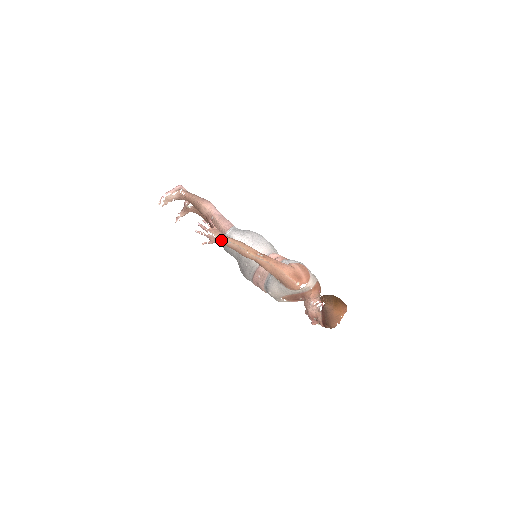
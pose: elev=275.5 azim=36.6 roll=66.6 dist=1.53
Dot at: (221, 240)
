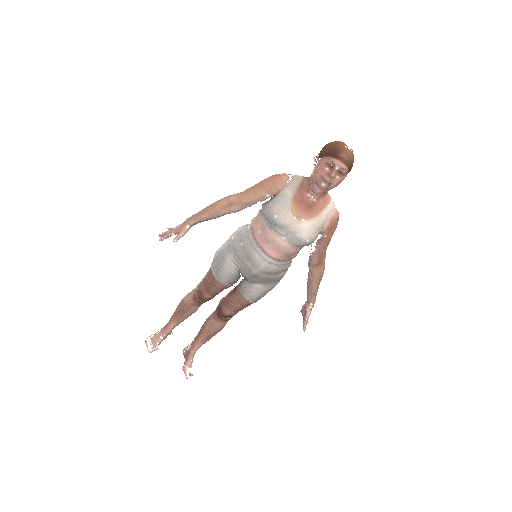
Dot at: (186, 221)
